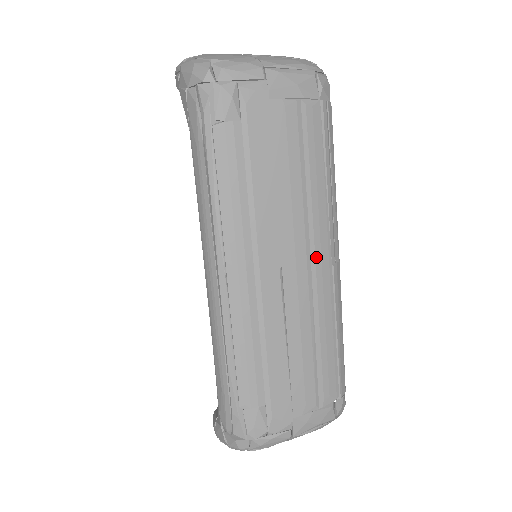
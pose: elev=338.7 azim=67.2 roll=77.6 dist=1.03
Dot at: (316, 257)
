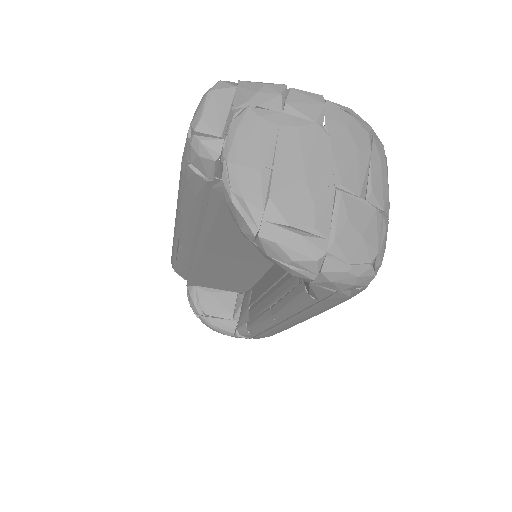
Dot at: occluded
